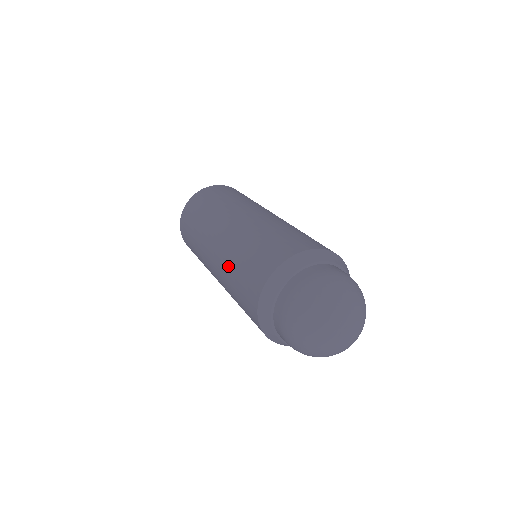
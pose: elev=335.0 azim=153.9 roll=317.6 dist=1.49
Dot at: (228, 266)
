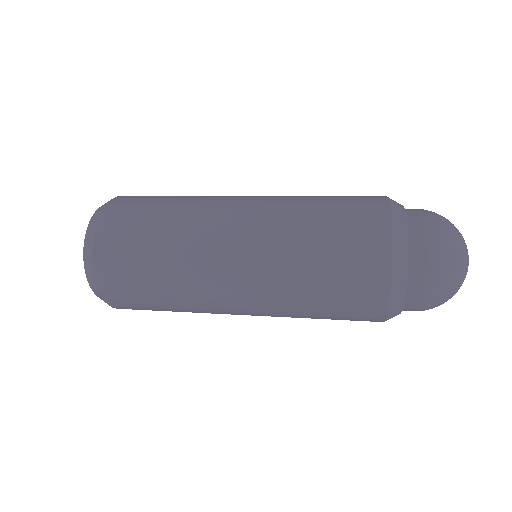
Dot at: (293, 307)
